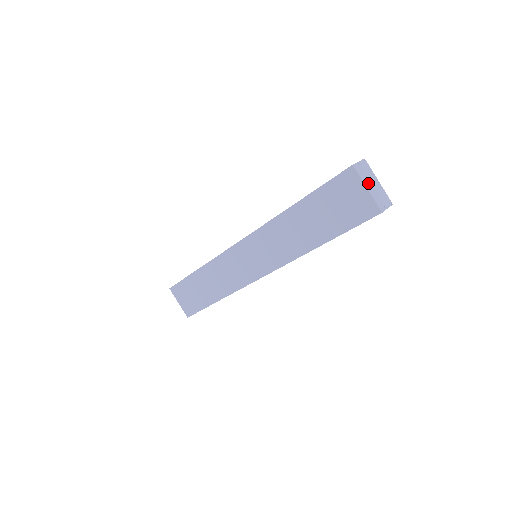
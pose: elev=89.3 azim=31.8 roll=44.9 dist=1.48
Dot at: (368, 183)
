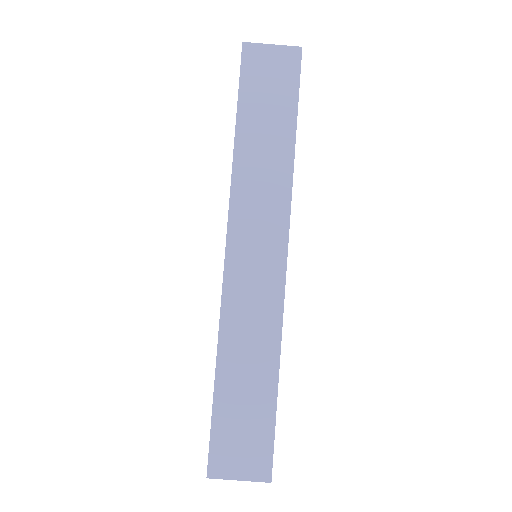
Dot at: (267, 48)
